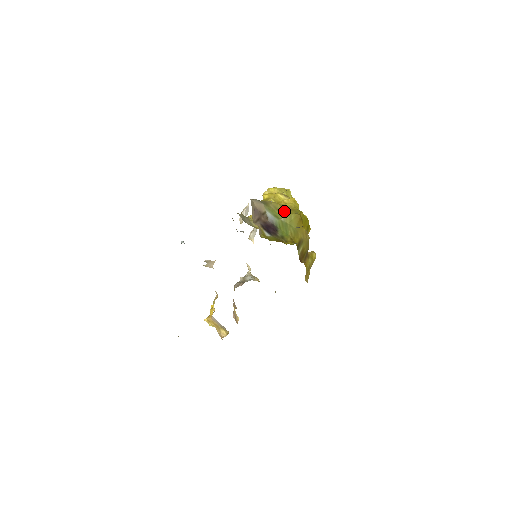
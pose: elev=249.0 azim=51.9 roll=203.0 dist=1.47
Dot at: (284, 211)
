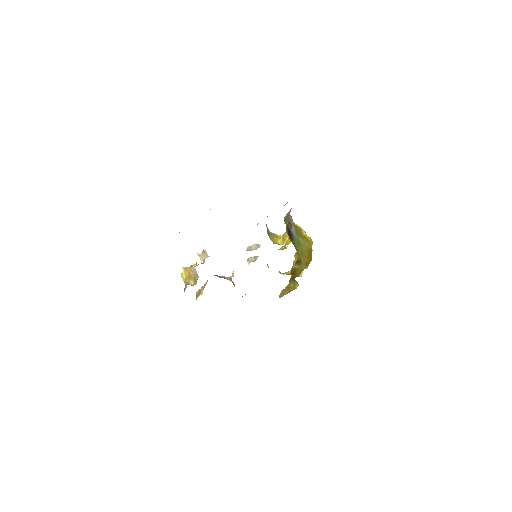
Dot at: (303, 237)
